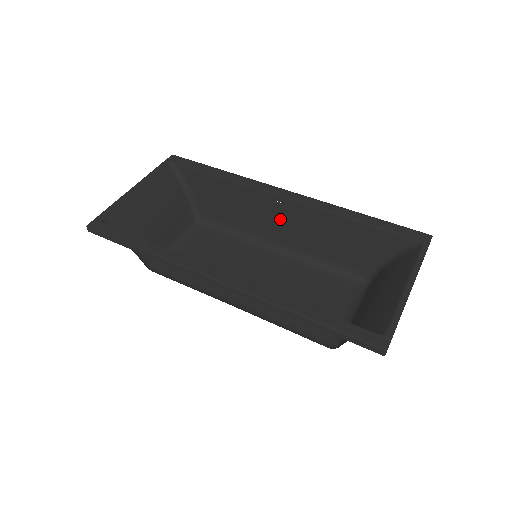
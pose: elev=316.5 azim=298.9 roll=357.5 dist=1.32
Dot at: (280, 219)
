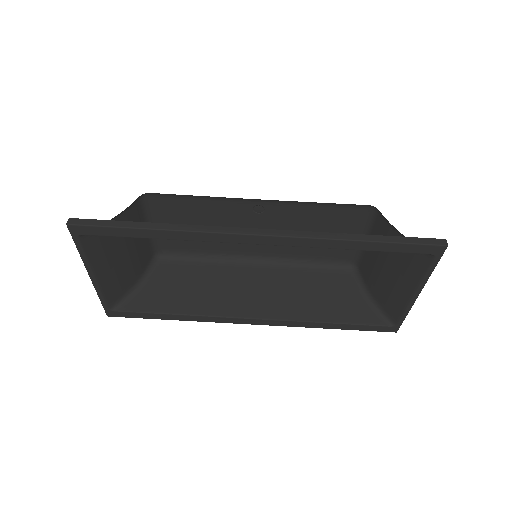
Dot at: occluded
